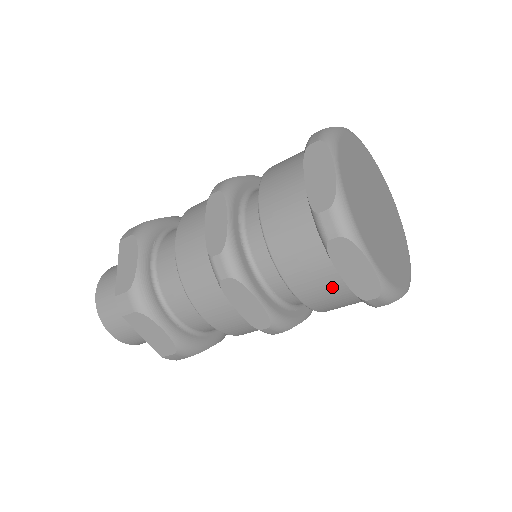
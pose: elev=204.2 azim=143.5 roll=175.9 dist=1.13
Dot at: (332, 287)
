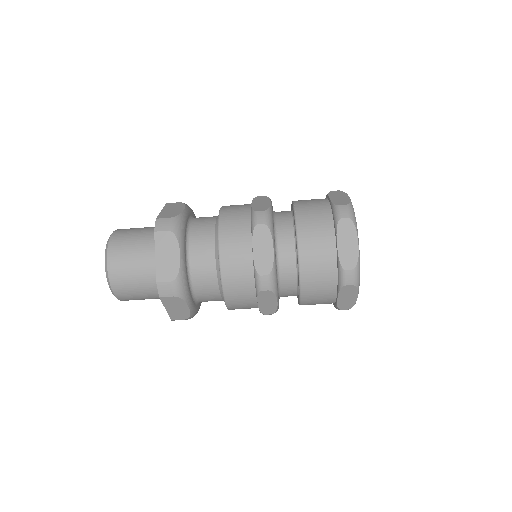
Dot at: (326, 301)
